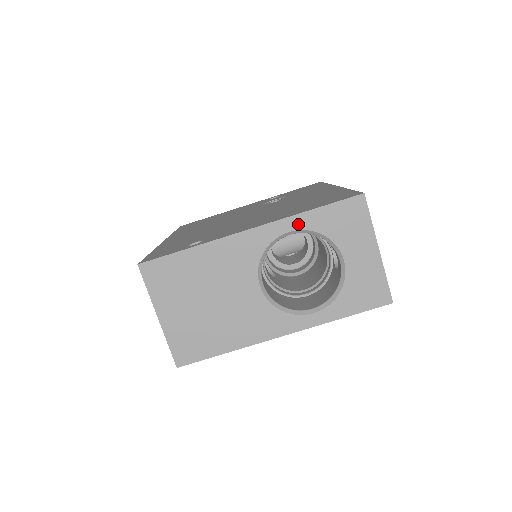
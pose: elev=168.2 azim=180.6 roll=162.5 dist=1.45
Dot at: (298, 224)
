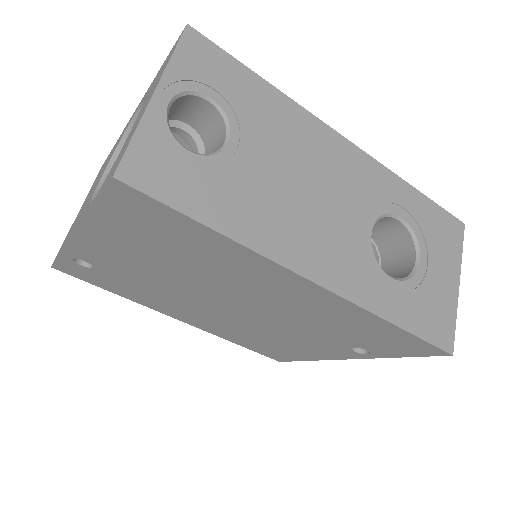
Dot at: occluded
